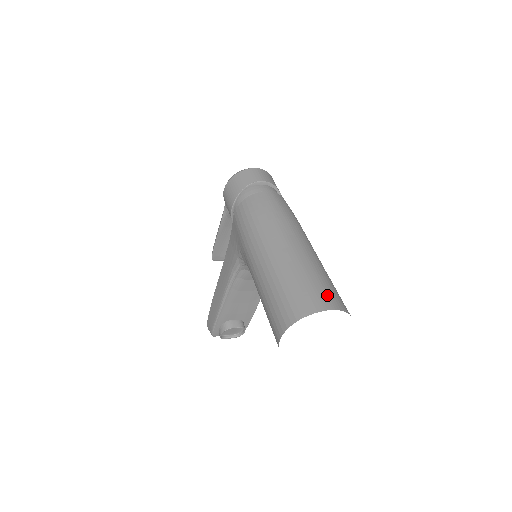
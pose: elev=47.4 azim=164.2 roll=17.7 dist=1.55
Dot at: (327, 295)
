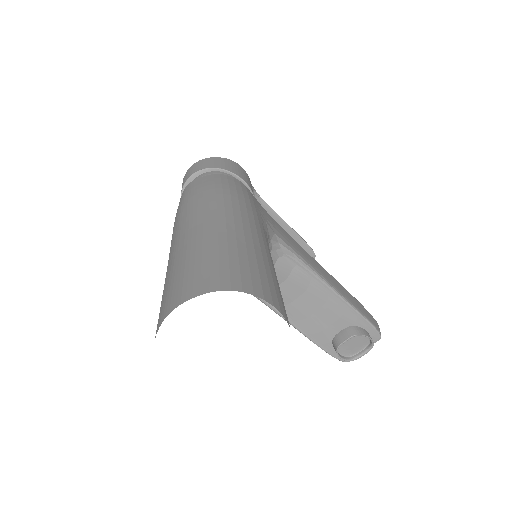
Dot at: (181, 286)
